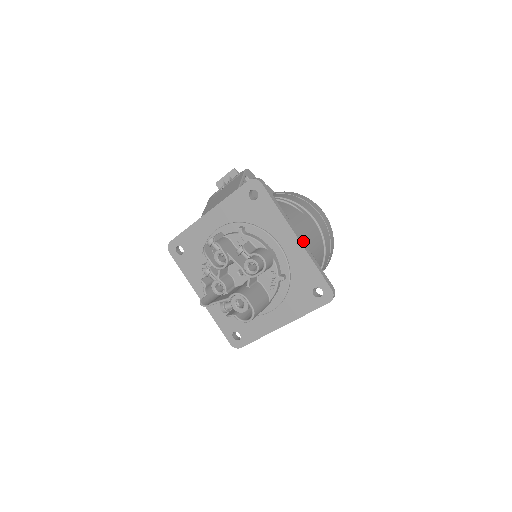
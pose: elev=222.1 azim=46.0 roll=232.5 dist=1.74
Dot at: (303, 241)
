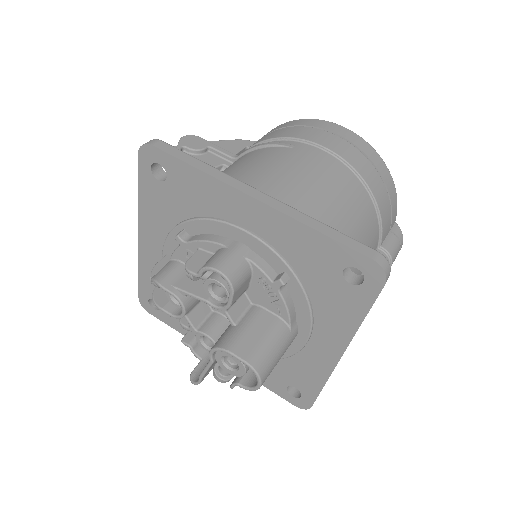
Dot at: (274, 199)
